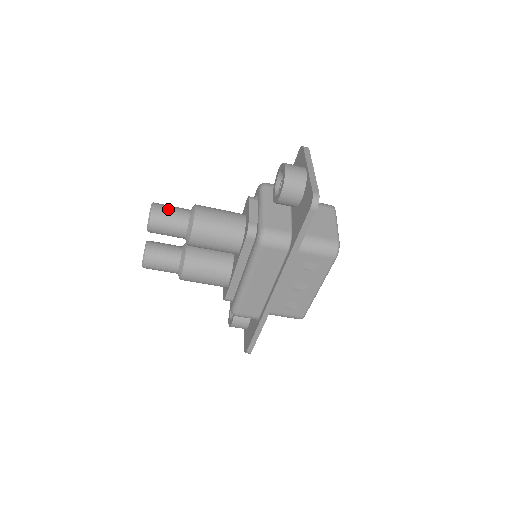
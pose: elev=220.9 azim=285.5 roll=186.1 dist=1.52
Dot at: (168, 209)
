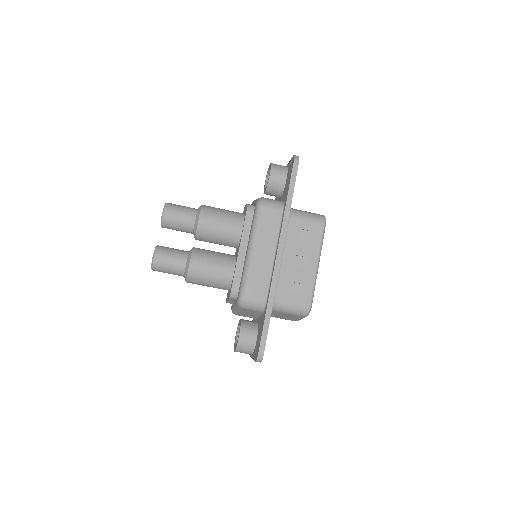
Dot at: (180, 205)
